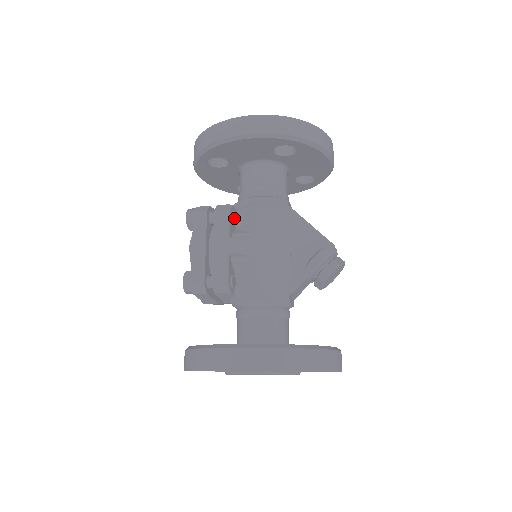
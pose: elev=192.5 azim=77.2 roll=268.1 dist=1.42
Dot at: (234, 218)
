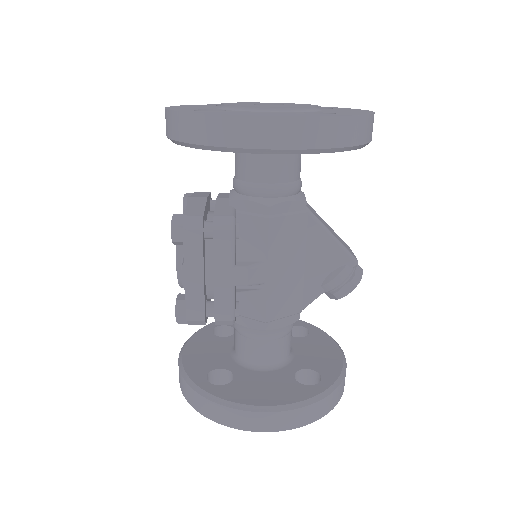
Dot at: (238, 235)
